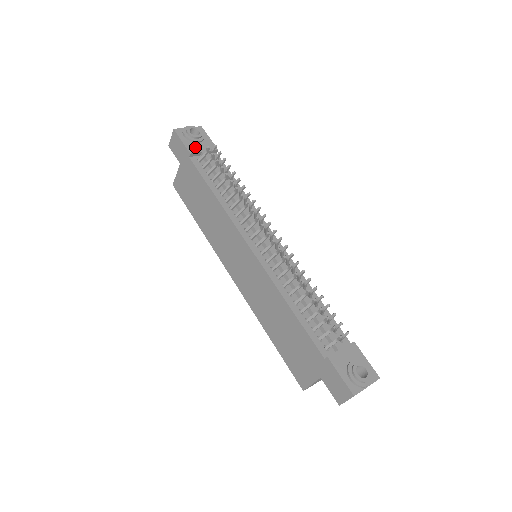
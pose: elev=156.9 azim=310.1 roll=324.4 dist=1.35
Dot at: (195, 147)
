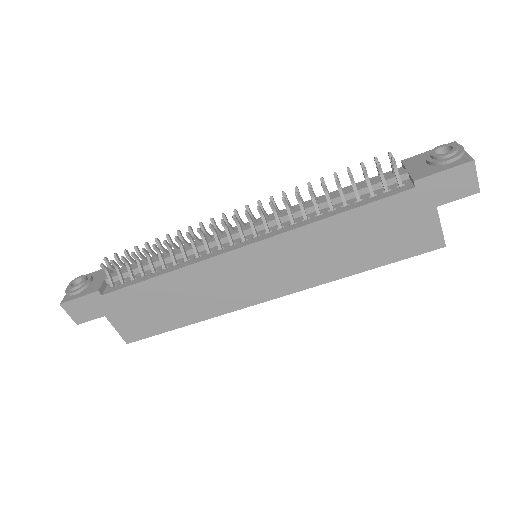
Dot at: (94, 286)
